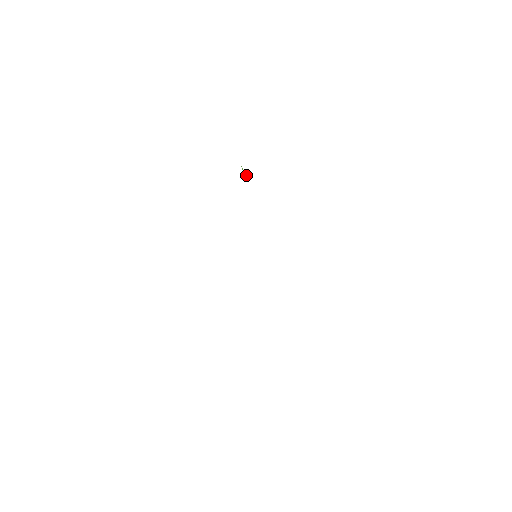
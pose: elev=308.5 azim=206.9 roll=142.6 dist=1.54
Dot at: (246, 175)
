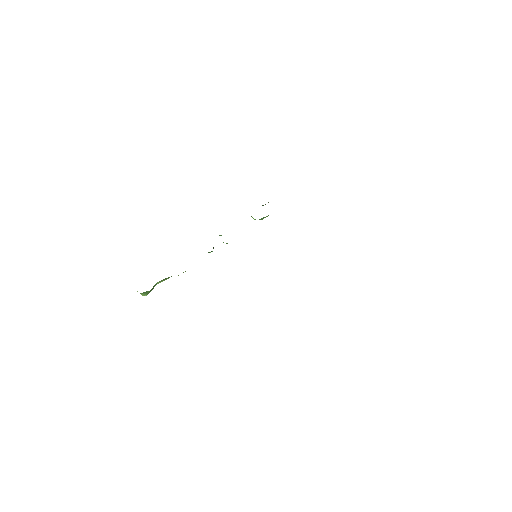
Dot at: occluded
